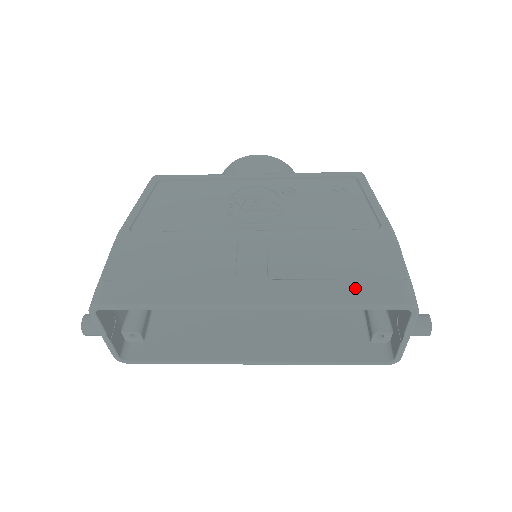
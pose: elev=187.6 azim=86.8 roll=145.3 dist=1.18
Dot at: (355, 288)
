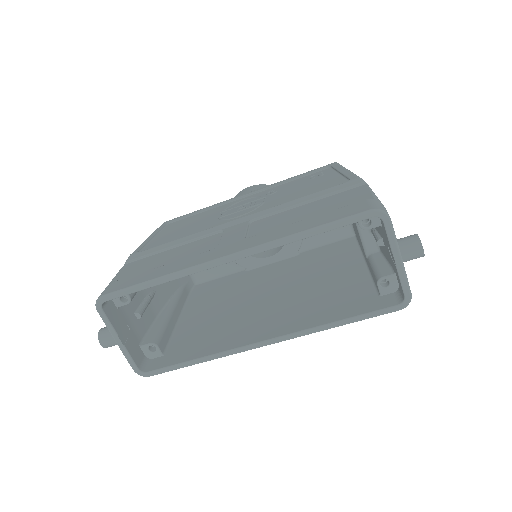
Dot at: (323, 217)
